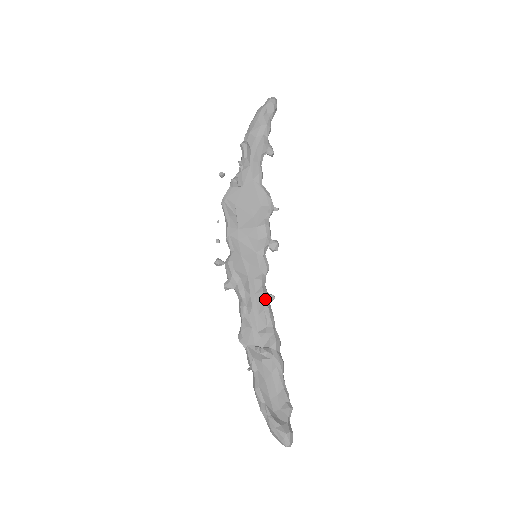
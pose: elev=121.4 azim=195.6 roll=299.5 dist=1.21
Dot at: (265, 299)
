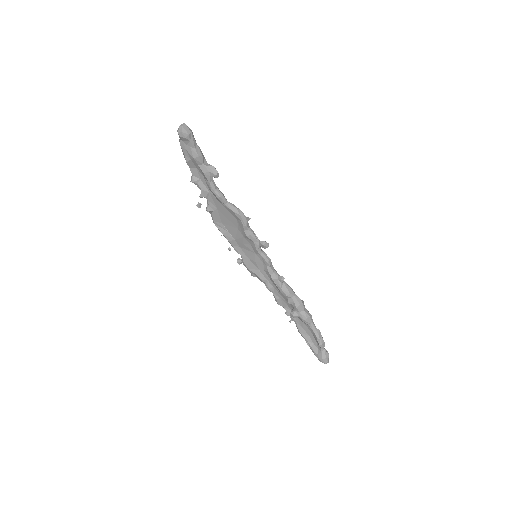
Dot at: (277, 283)
